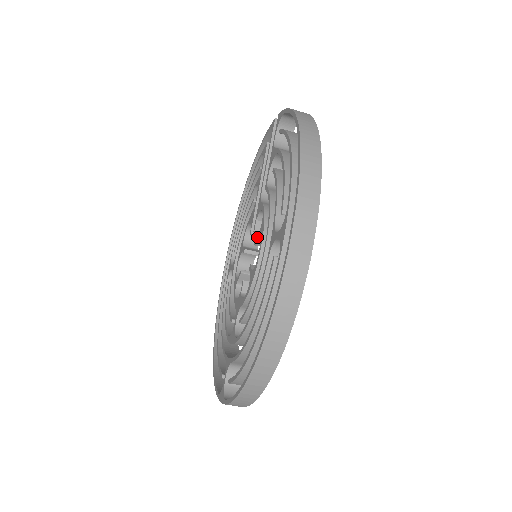
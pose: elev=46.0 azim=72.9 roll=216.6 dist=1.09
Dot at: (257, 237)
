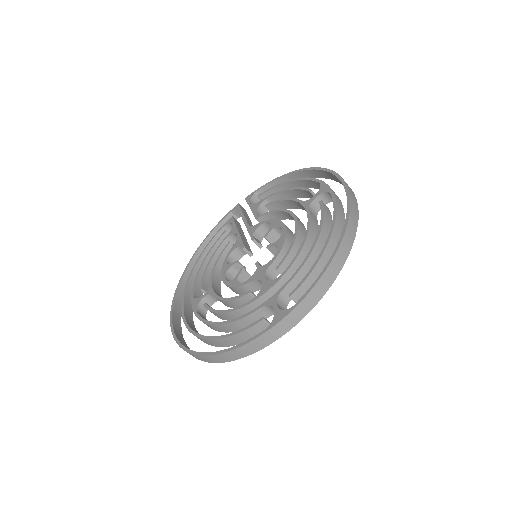
Dot at: (268, 231)
